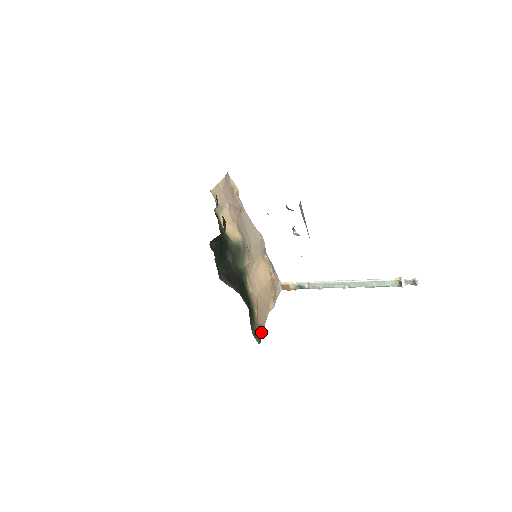
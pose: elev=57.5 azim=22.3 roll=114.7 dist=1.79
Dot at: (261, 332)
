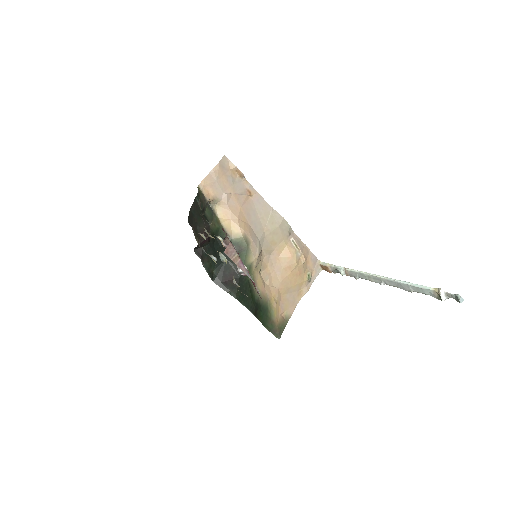
Dot at: (284, 324)
